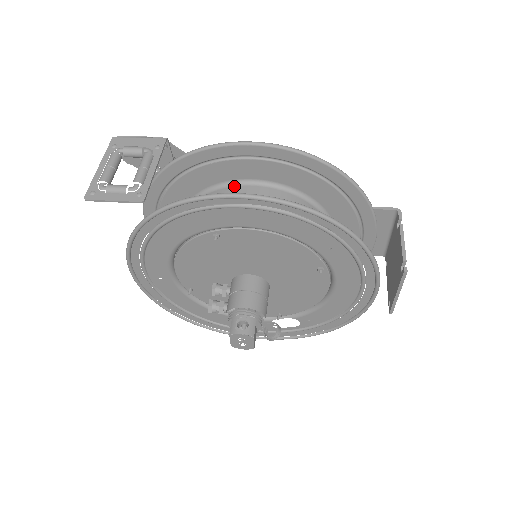
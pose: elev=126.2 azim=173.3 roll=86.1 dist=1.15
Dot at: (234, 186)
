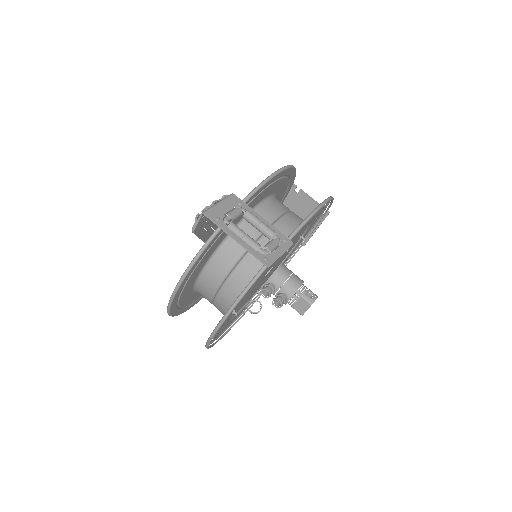
Dot at: (257, 210)
